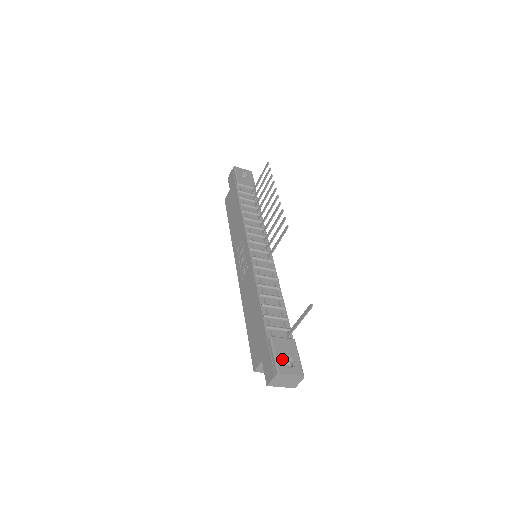
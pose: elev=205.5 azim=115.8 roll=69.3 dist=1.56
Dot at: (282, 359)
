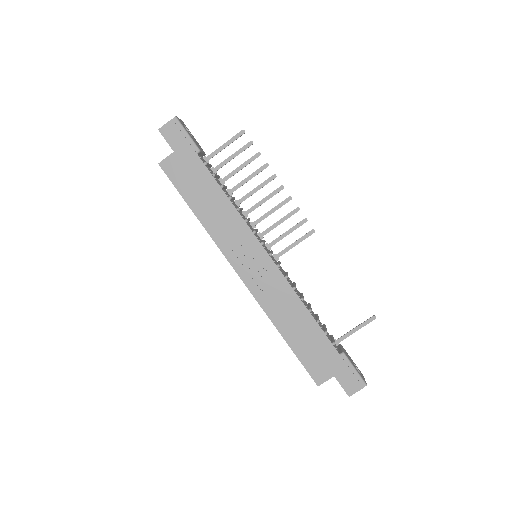
Dot at: (356, 369)
